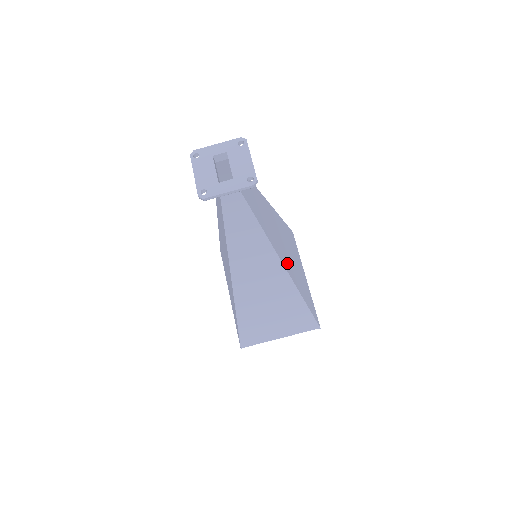
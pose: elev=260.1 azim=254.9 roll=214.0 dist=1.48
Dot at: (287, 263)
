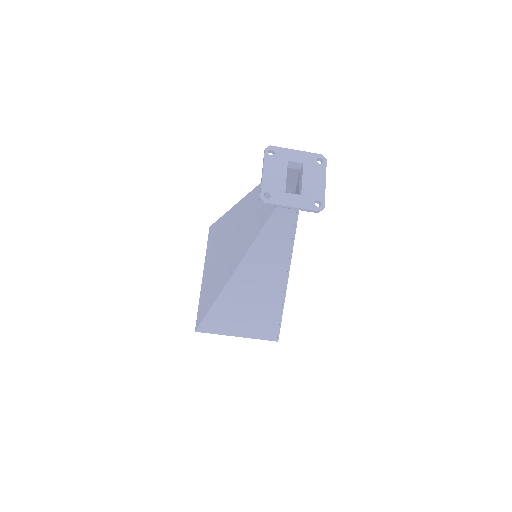
Dot at: occluded
